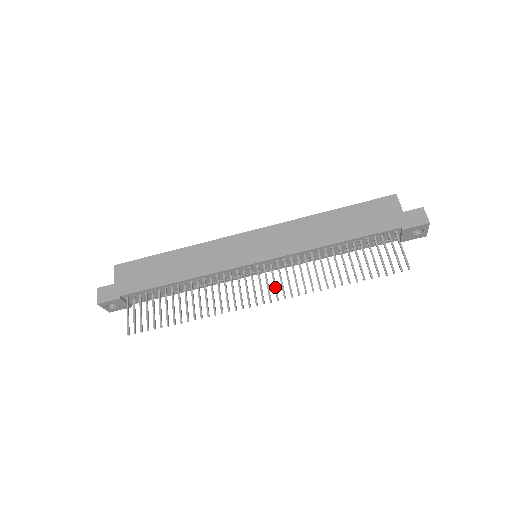
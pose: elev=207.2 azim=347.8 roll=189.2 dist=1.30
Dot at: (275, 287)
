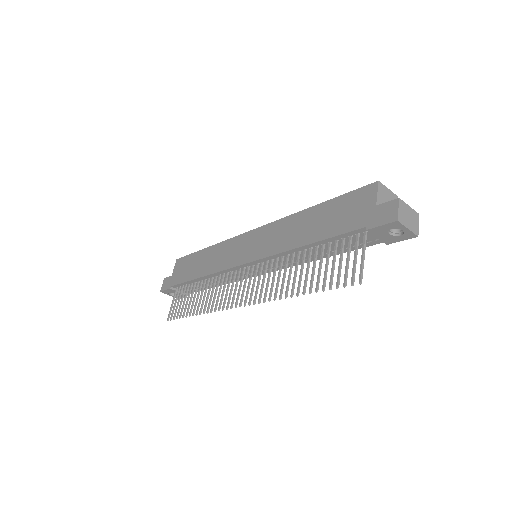
Dot at: (251, 291)
